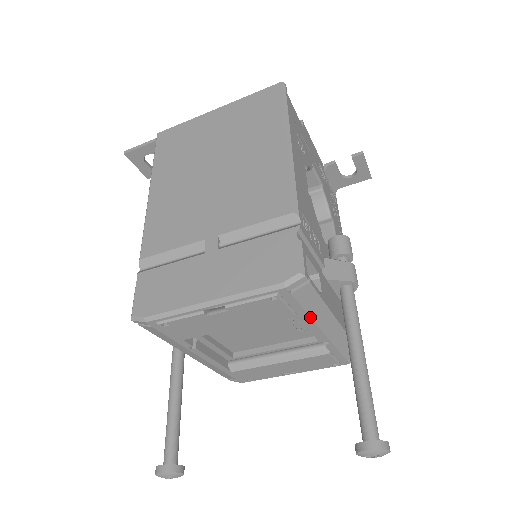
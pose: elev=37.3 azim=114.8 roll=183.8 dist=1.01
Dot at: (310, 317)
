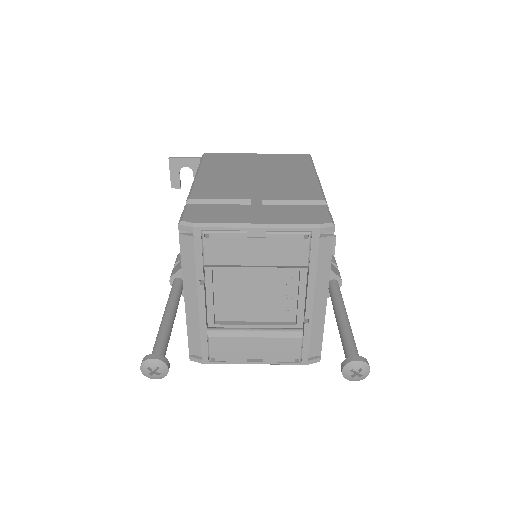
Dot at: (315, 276)
